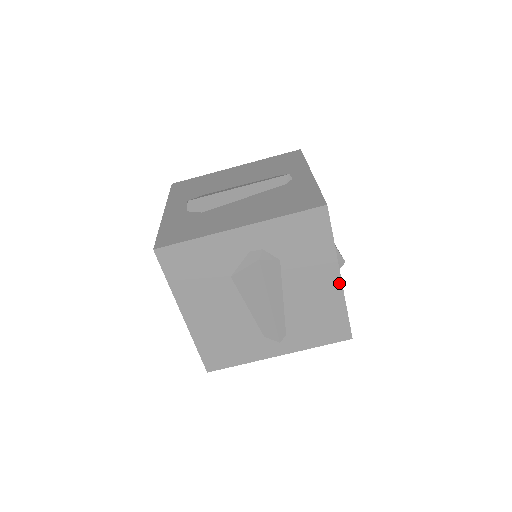
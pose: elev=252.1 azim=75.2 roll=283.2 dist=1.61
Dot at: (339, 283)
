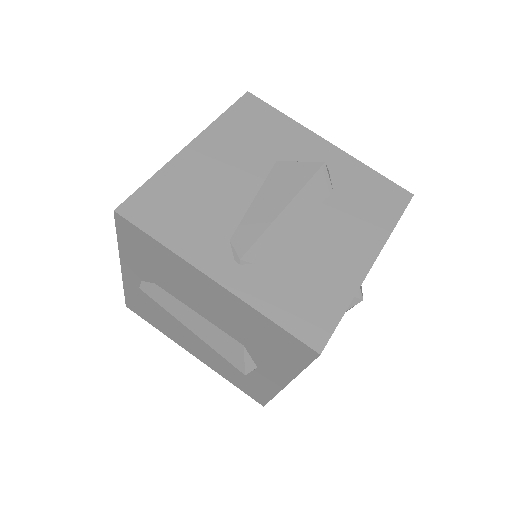
Dot at: (367, 267)
